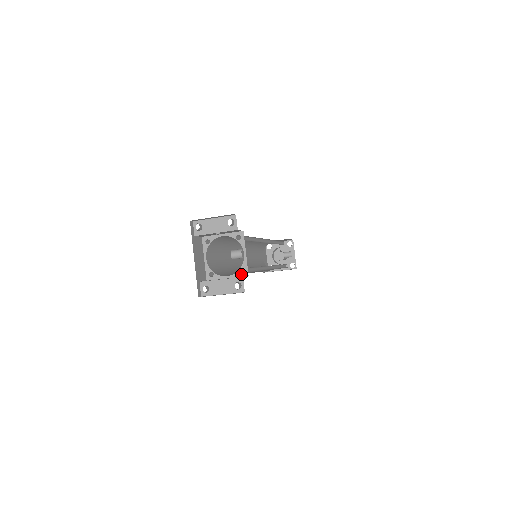
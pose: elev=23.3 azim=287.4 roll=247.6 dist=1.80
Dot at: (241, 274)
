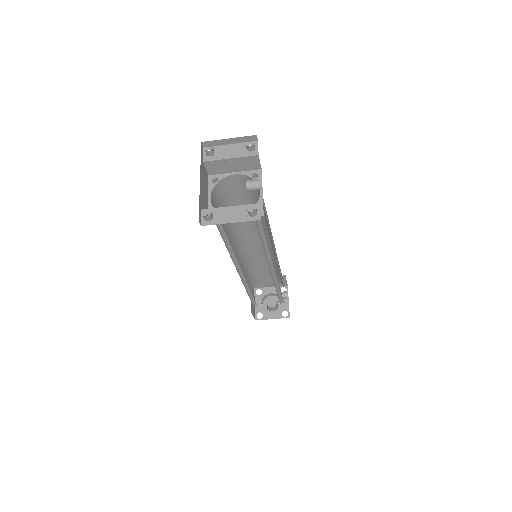
Dot at: occluded
